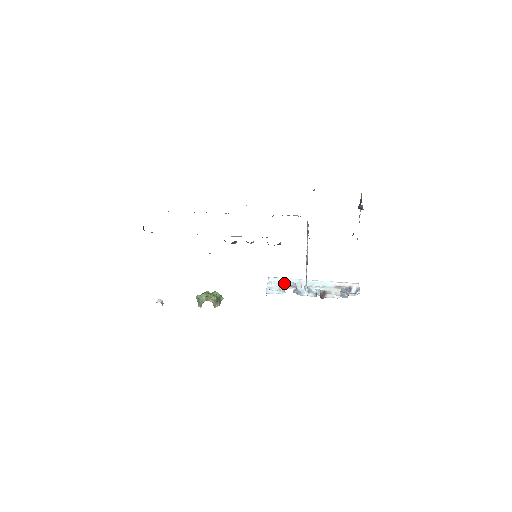
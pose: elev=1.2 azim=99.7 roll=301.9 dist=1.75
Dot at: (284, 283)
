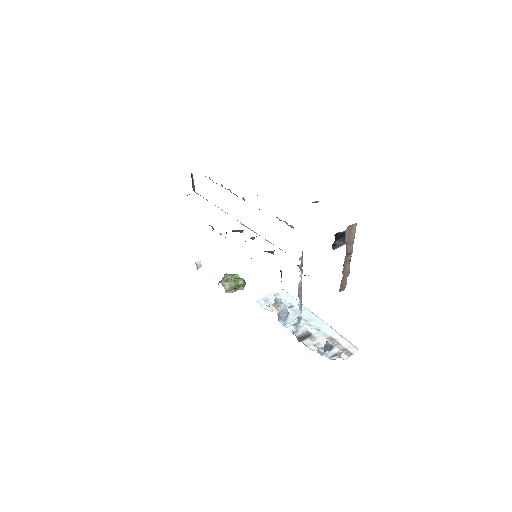
Dot at: (277, 301)
